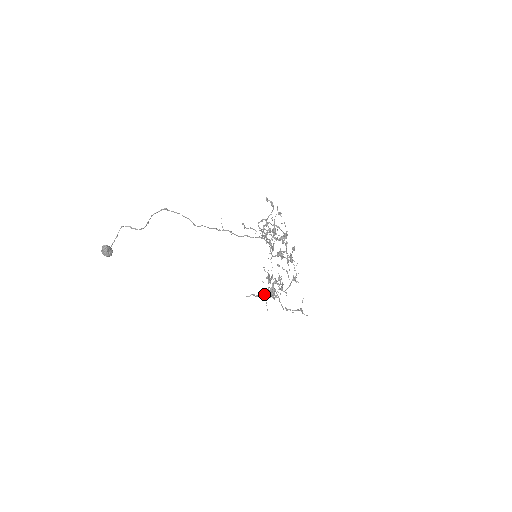
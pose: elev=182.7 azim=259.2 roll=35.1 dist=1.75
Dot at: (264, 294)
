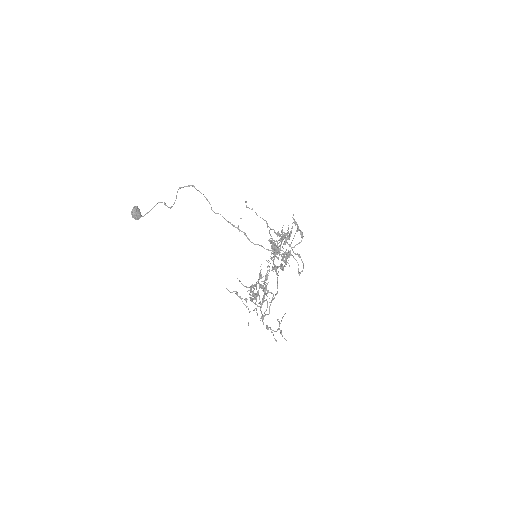
Dot at: occluded
